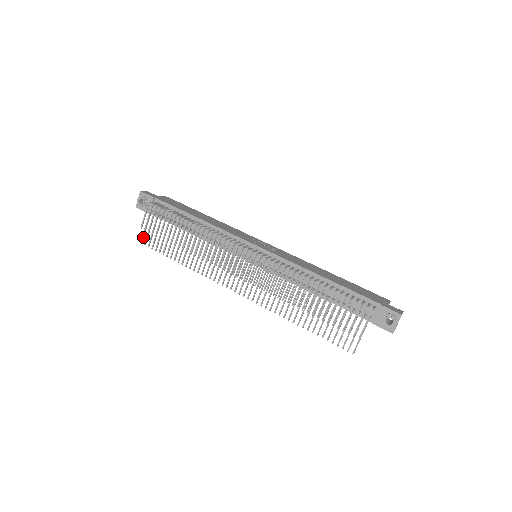
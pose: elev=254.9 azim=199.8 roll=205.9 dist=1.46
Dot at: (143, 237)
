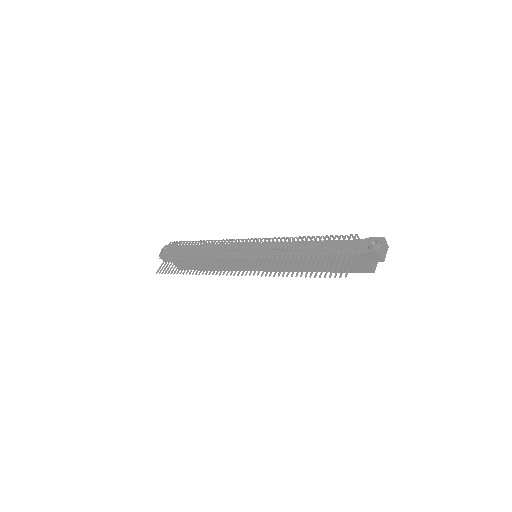
Dot at: (159, 269)
